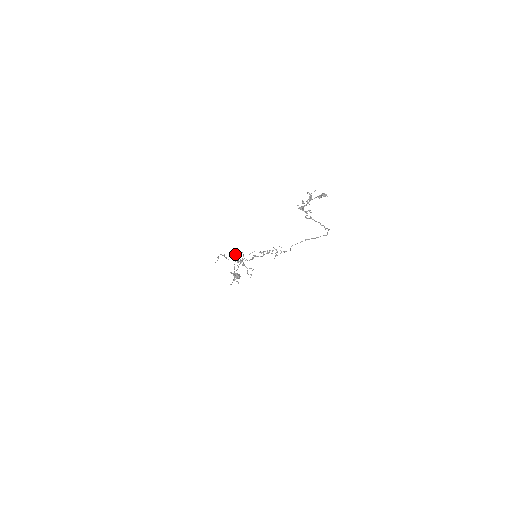
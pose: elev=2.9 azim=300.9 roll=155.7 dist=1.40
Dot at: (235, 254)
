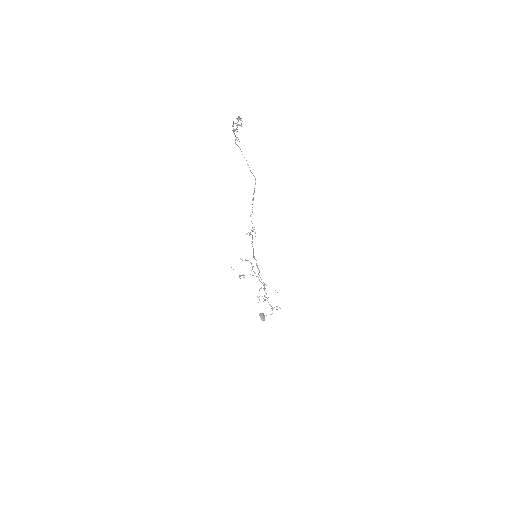
Dot at: (277, 306)
